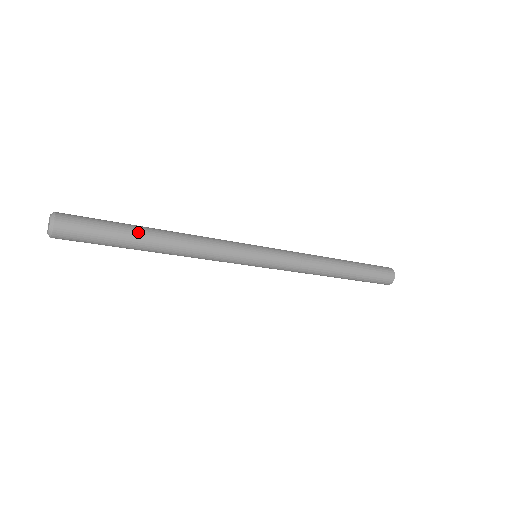
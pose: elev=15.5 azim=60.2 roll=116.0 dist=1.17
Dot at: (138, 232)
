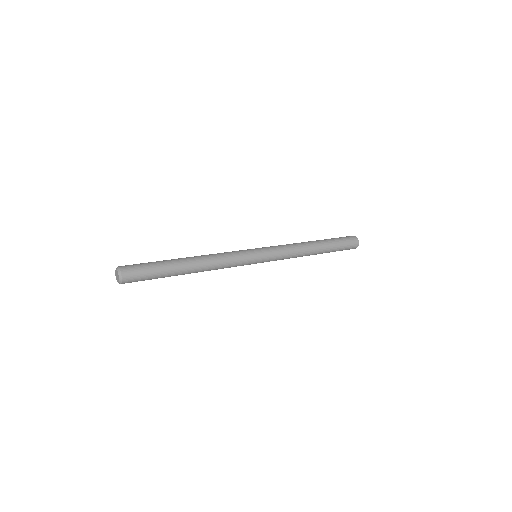
Dot at: (176, 270)
